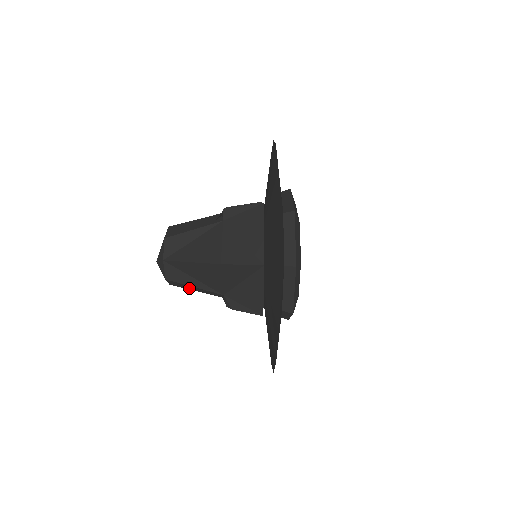
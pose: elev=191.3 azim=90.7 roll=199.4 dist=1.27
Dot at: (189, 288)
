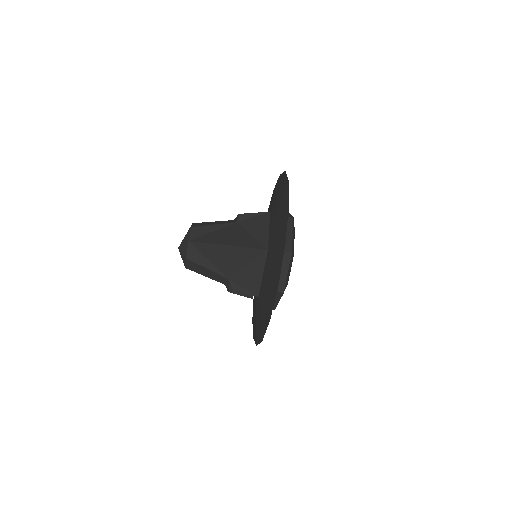
Dot at: (201, 272)
